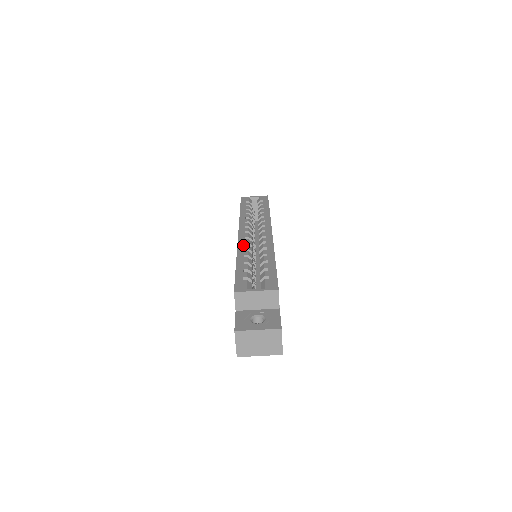
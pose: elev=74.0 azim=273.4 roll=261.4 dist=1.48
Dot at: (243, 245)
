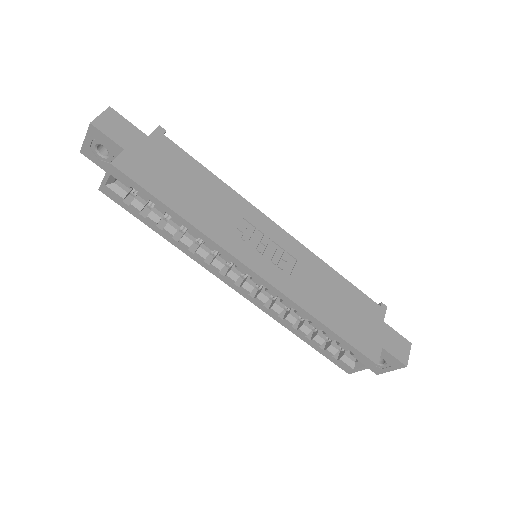
Dot at: (269, 311)
